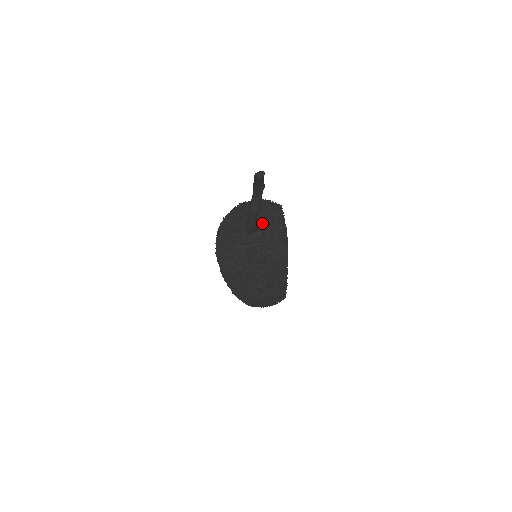
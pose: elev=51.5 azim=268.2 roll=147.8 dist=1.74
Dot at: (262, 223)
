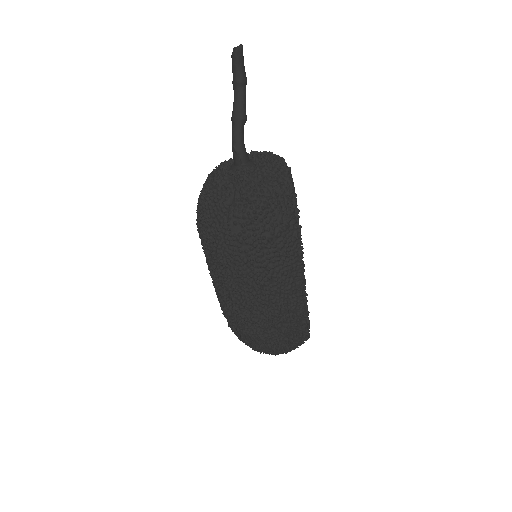
Dot at: (253, 160)
